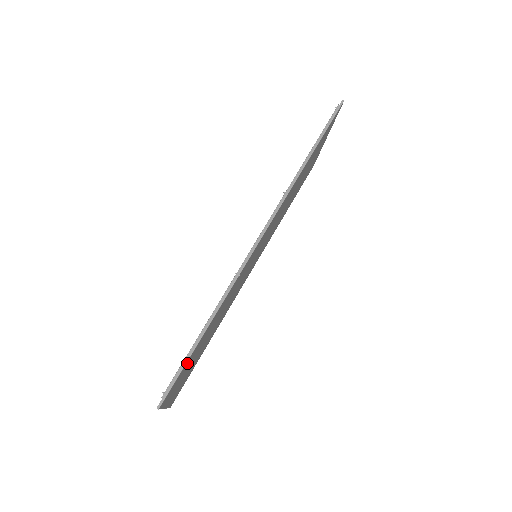
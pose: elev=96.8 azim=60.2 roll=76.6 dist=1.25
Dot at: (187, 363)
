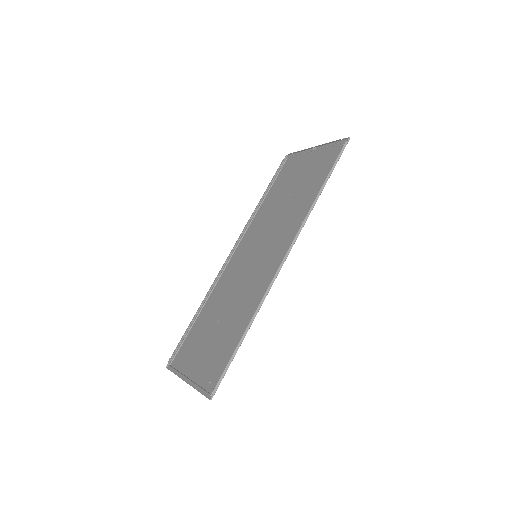
Dot at: (225, 361)
